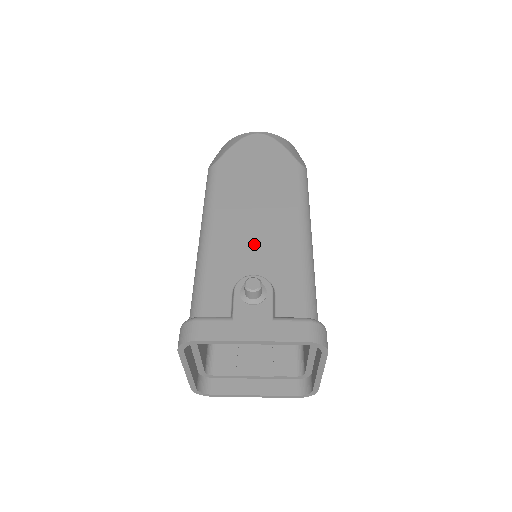
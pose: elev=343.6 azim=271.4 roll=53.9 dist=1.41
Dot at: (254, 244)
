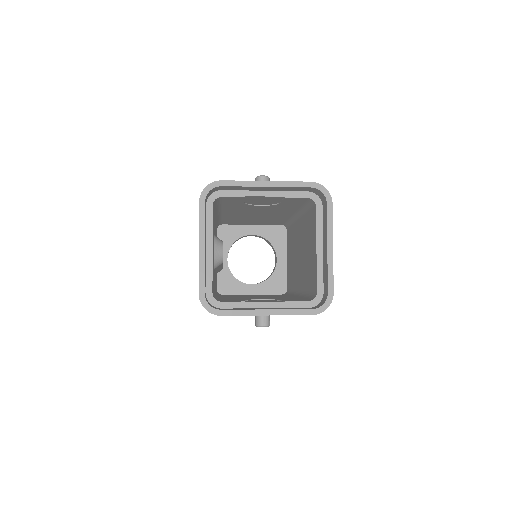
Dot at: occluded
